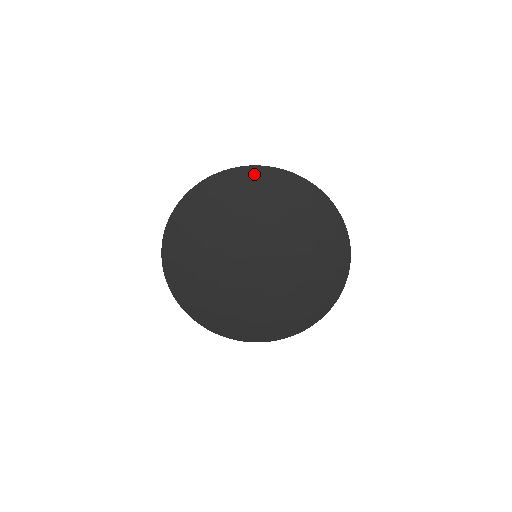
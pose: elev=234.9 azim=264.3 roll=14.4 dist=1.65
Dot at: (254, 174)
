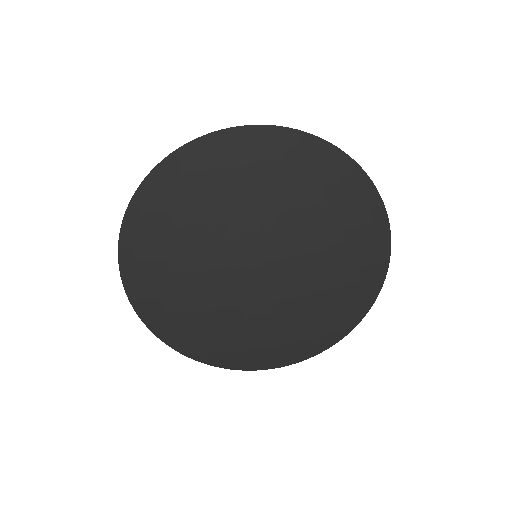
Dot at: (249, 139)
